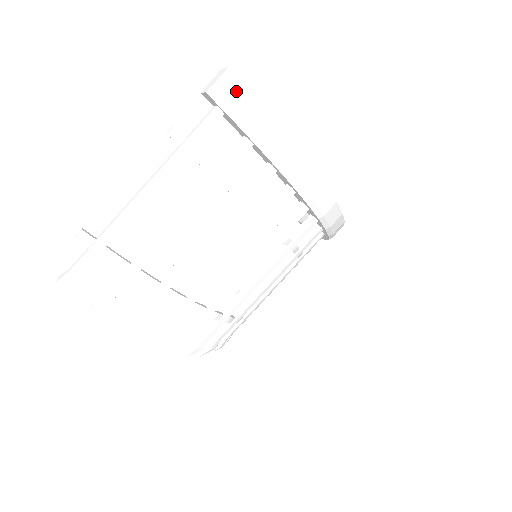
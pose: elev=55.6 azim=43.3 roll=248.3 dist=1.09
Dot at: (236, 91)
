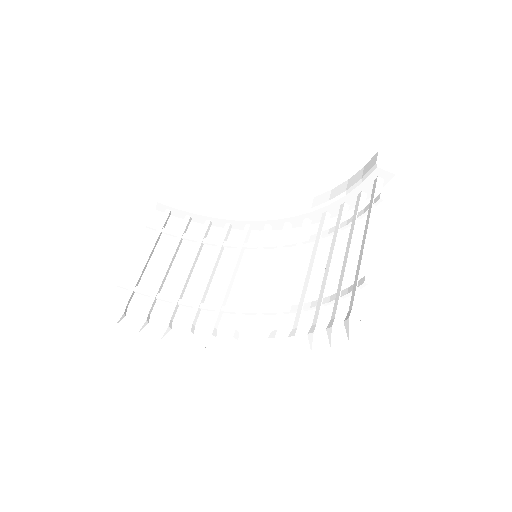
Dot at: occluded
